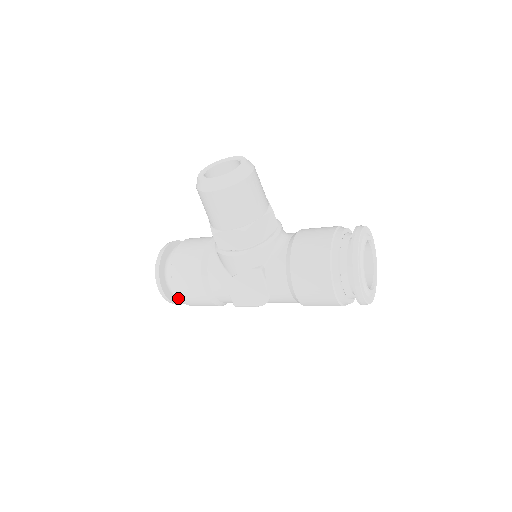
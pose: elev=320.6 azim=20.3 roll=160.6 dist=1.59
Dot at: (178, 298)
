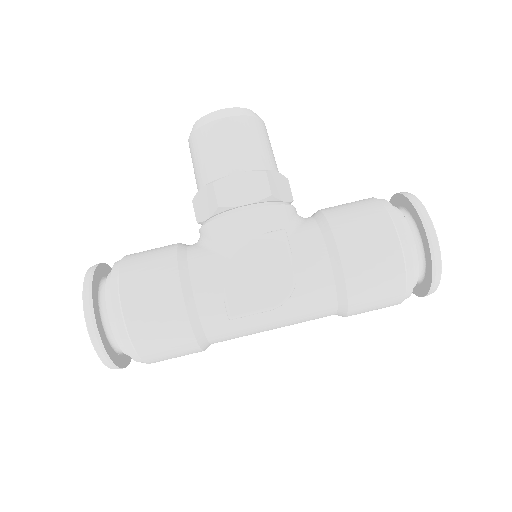
Dot at: (120, 324)
